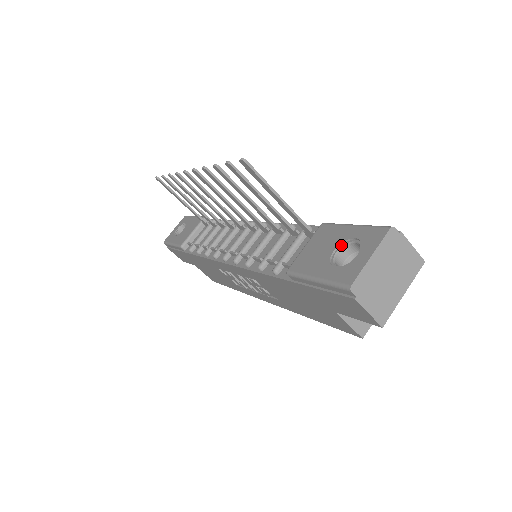
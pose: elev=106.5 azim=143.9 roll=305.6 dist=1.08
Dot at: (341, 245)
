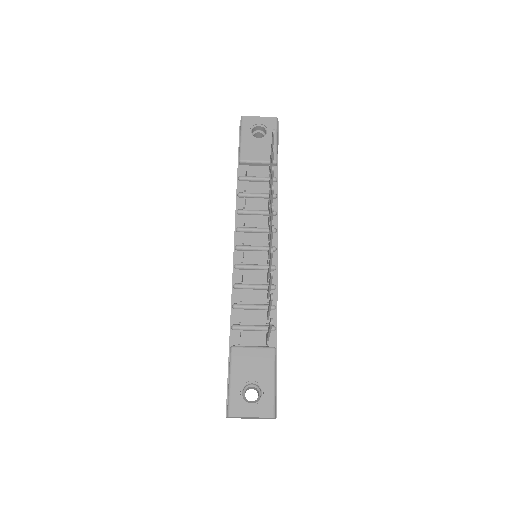
Dot at: (258, 383)
